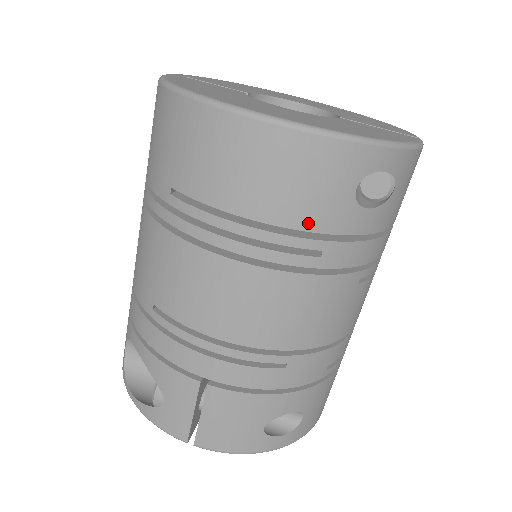
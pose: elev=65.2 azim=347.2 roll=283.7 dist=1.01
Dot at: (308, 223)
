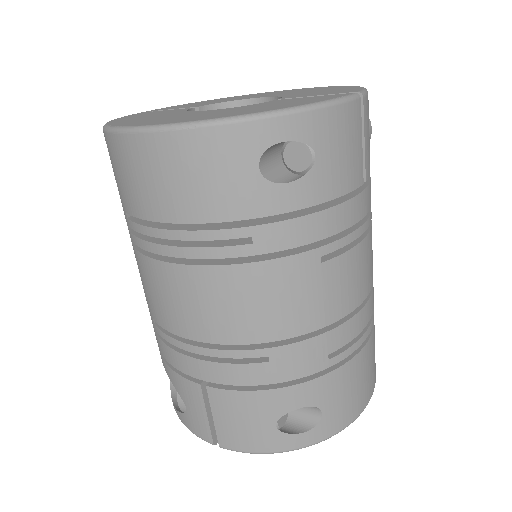
Dot at: (224, 213)
